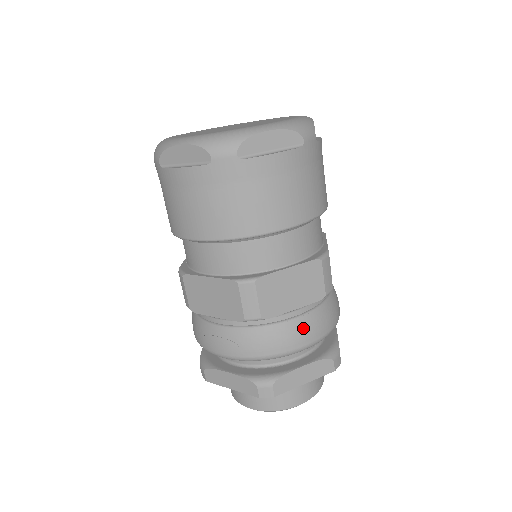
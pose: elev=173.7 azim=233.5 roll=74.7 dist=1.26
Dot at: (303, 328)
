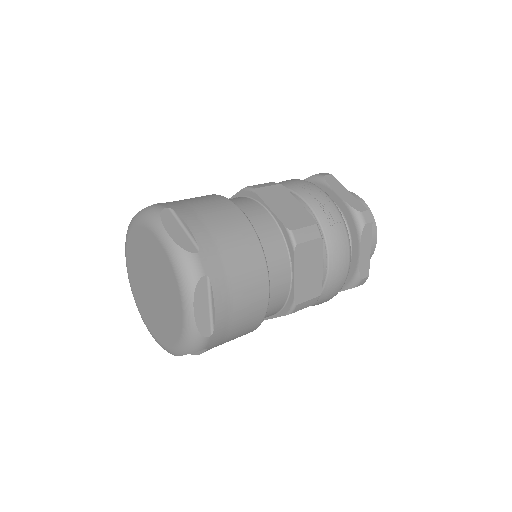
Dot at: (313, 305)
